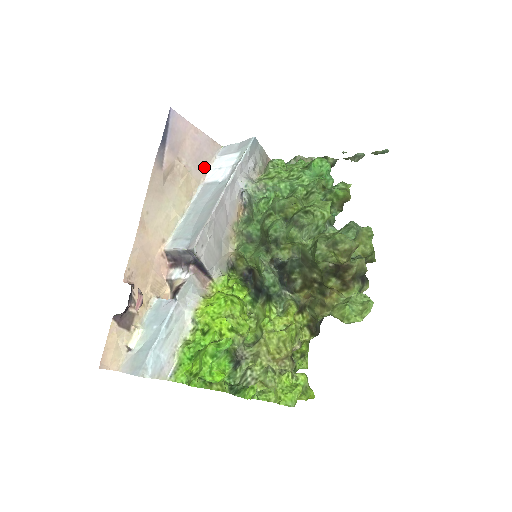
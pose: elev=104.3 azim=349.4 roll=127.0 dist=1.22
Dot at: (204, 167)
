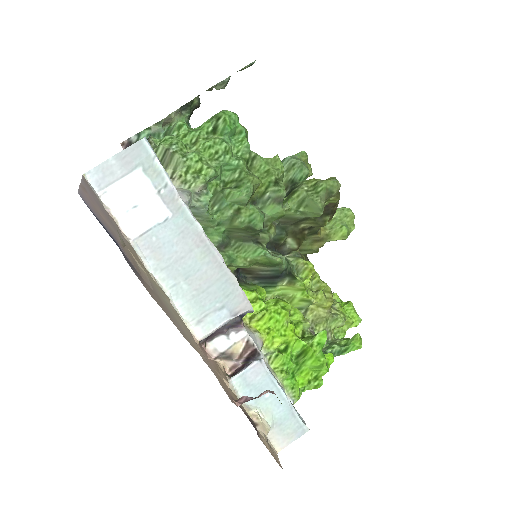
Dot at: (113, 221)
